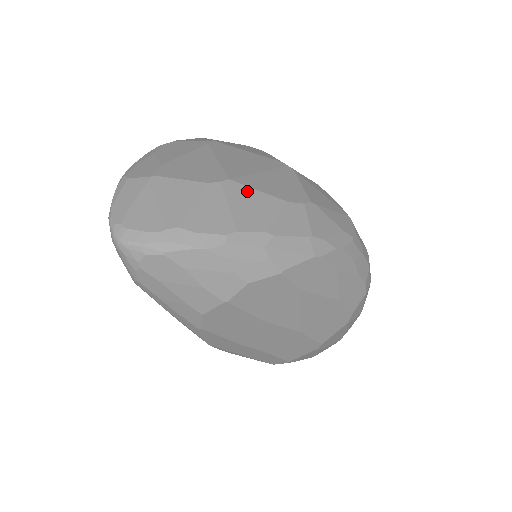
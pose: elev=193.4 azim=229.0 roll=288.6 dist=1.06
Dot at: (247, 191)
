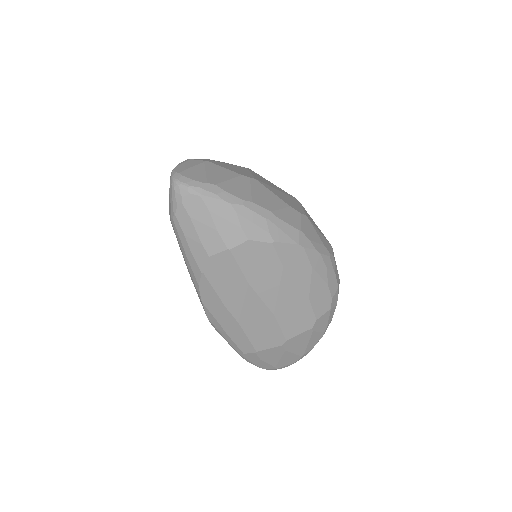
Dot at: (265, 189)
